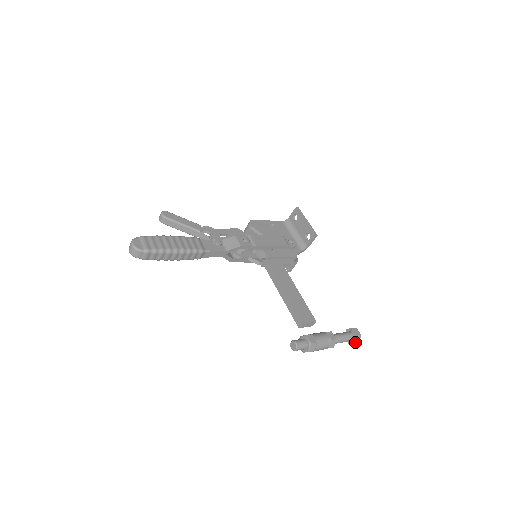
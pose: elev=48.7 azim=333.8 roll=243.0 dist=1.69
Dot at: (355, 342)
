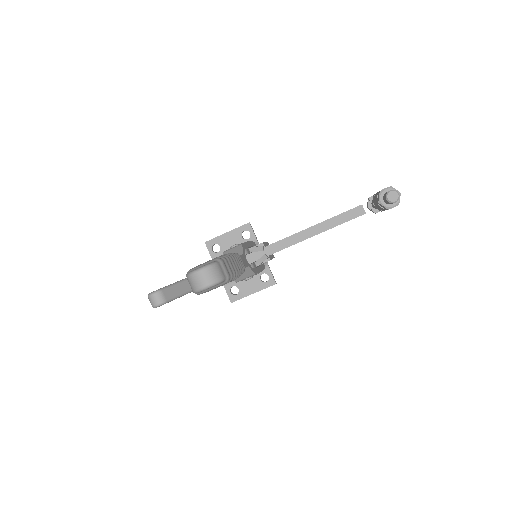
Dot at: occluded
